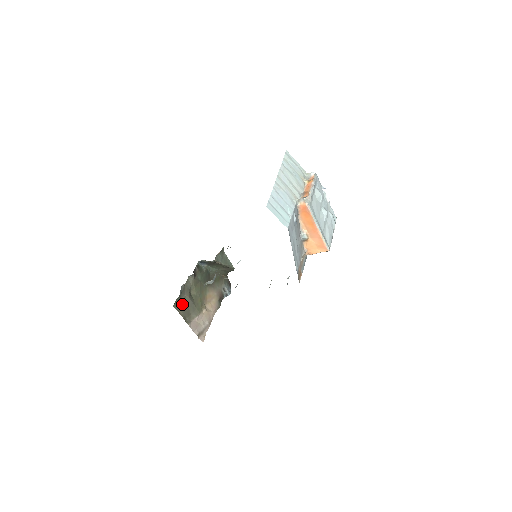
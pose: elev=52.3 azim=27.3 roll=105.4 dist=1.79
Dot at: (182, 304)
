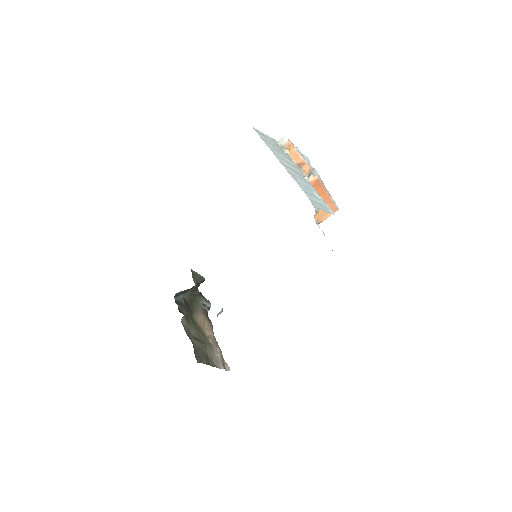
Dot at: (198, 353)
